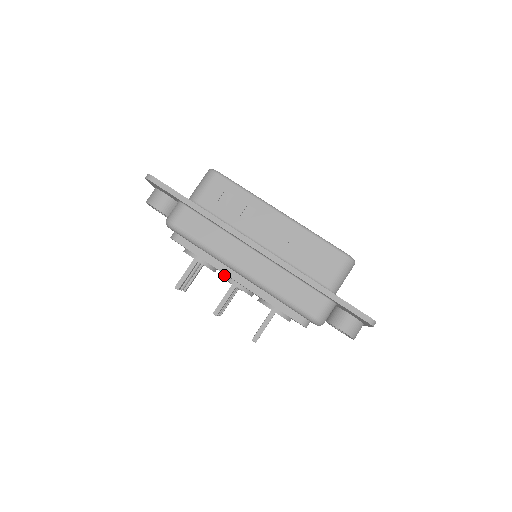
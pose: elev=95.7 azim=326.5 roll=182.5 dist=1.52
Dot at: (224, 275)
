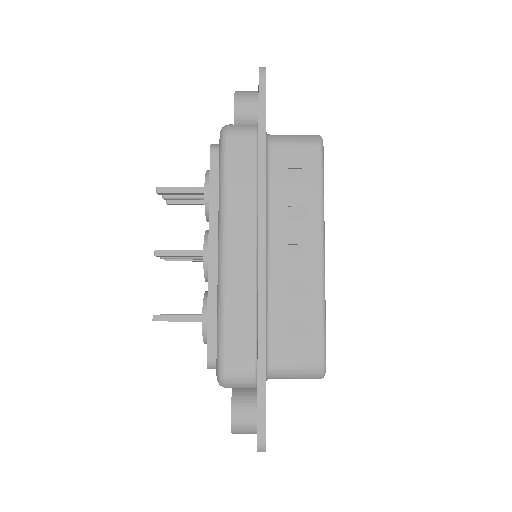
Dot at: occluded
